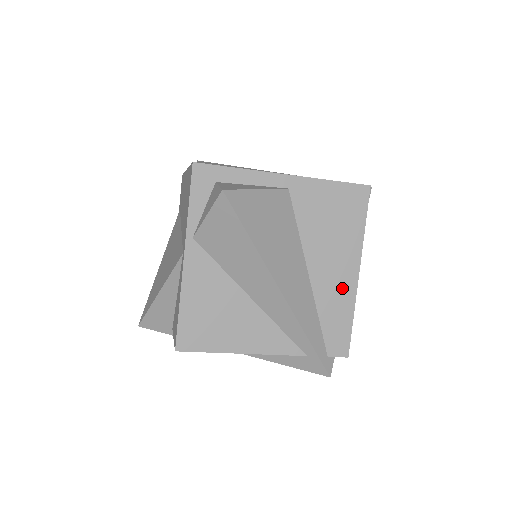
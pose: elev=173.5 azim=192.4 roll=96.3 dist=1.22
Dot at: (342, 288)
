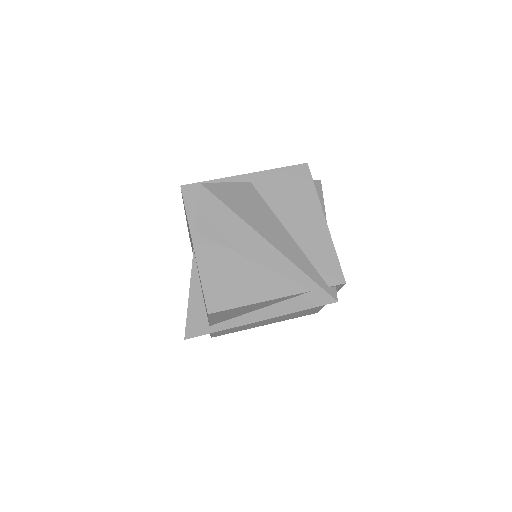
Dot at: (317, 234)
